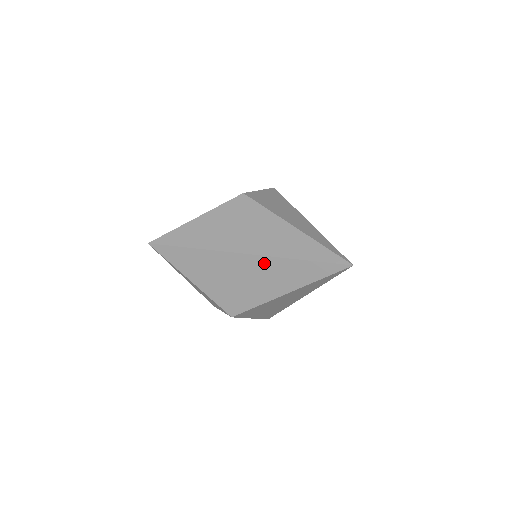
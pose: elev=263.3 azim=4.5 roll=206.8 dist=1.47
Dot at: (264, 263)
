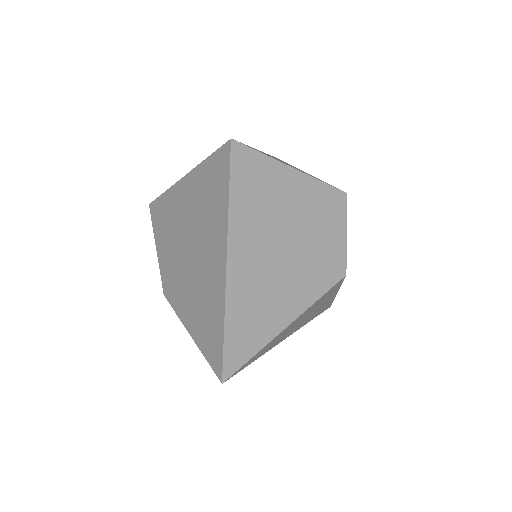
Dot at: occluded
